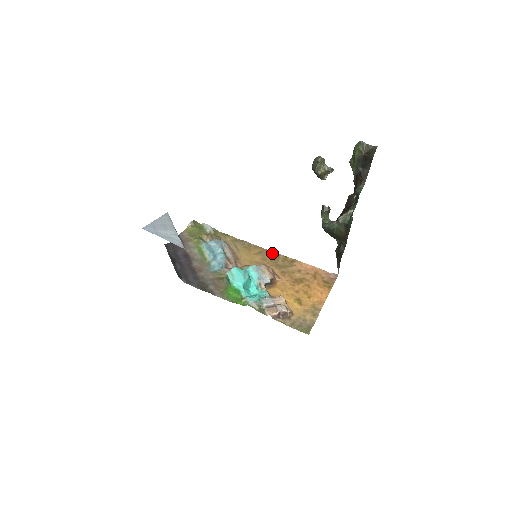
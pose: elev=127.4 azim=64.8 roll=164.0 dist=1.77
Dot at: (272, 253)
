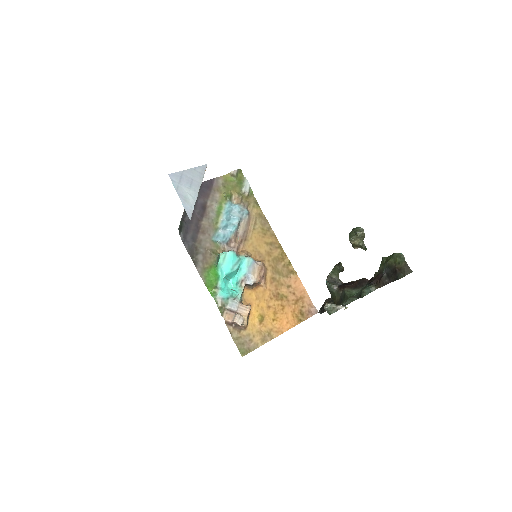
Dot at: (281, 251)
